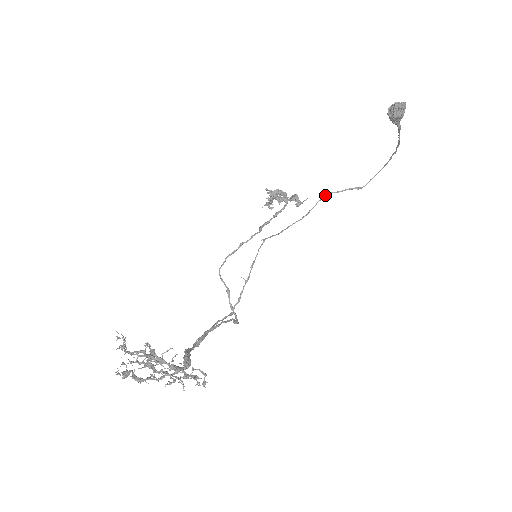
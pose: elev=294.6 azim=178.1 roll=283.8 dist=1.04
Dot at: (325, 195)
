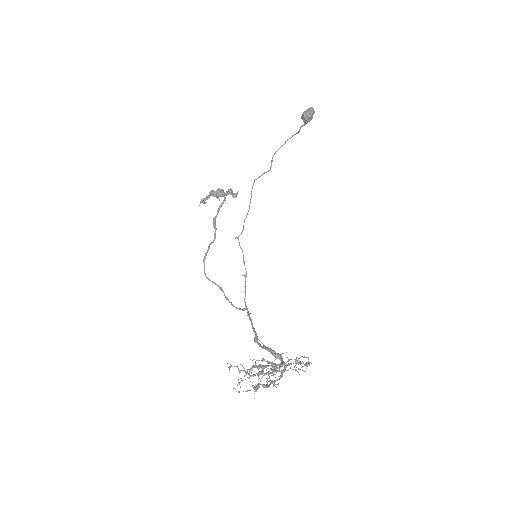
Dot at: occluded
